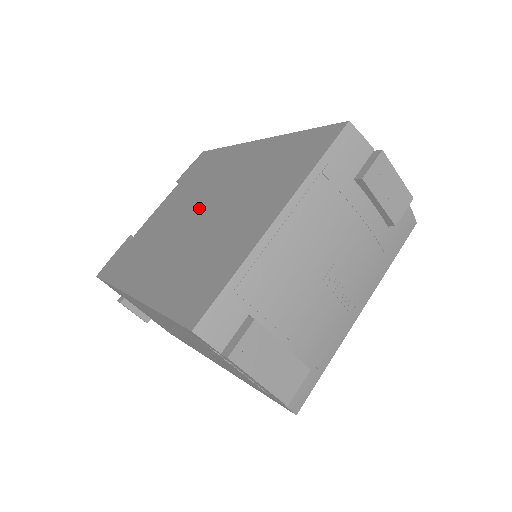
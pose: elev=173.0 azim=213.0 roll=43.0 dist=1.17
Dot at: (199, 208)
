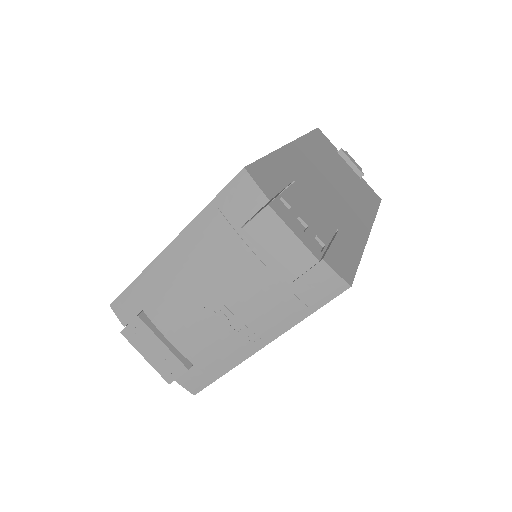
Dot at: occluded
